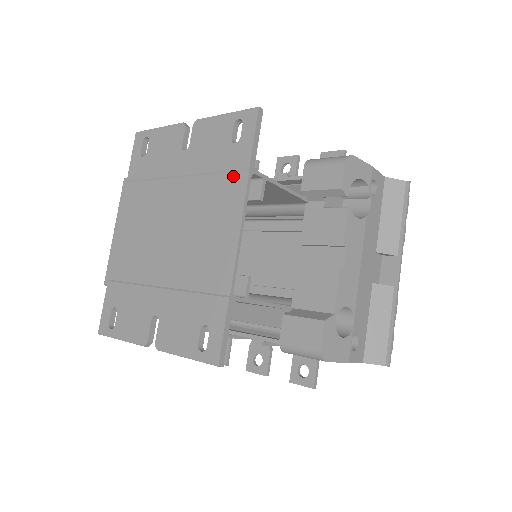
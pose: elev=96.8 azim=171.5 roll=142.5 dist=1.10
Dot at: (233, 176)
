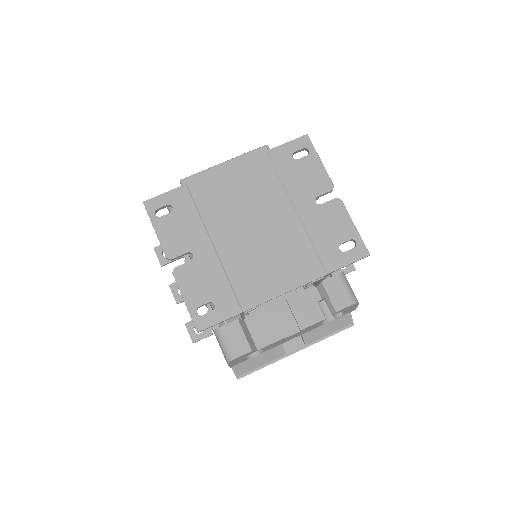
Dot at: (318, 262)
